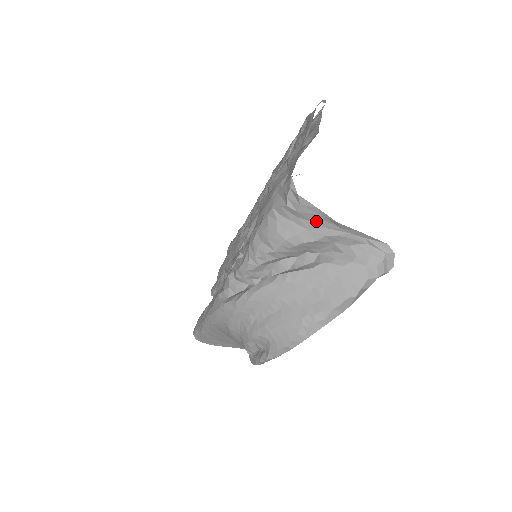
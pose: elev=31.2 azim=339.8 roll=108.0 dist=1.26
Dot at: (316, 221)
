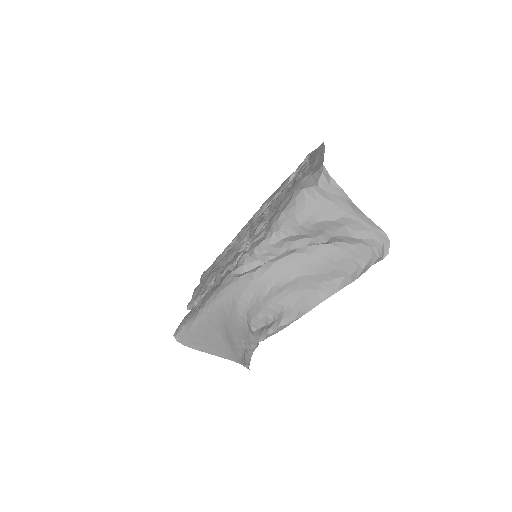
Dot at: (338, 203)
